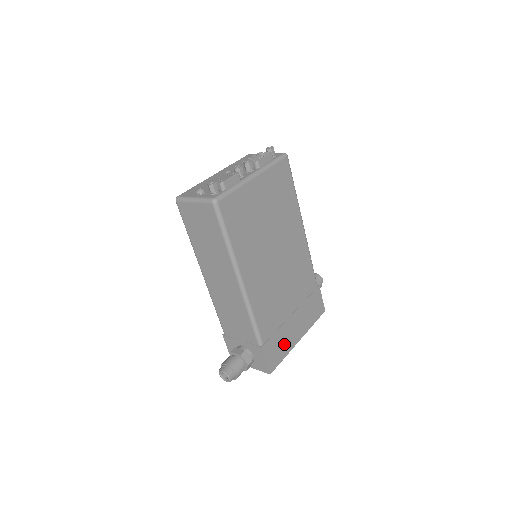
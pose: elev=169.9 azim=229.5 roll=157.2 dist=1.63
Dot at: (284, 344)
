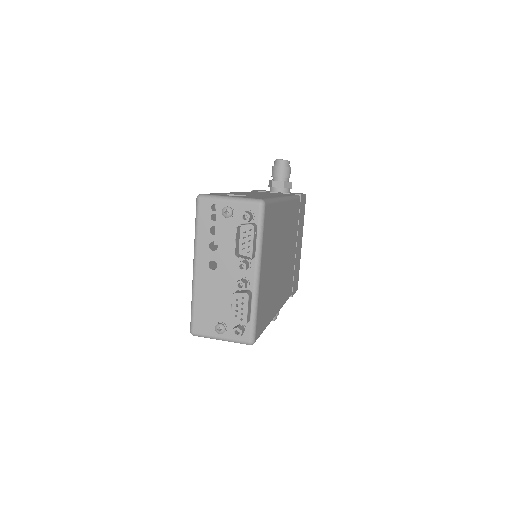
Dot at: (298, 266)
